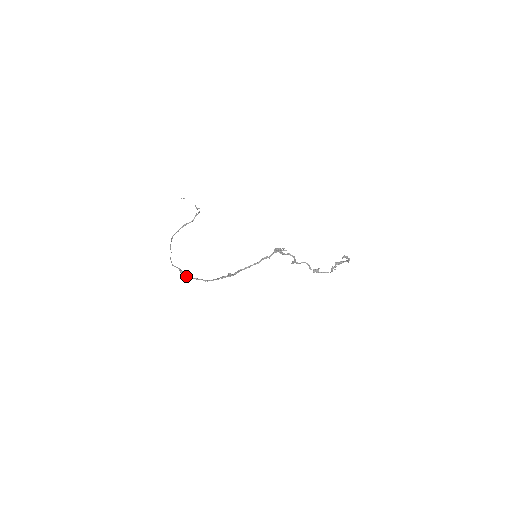
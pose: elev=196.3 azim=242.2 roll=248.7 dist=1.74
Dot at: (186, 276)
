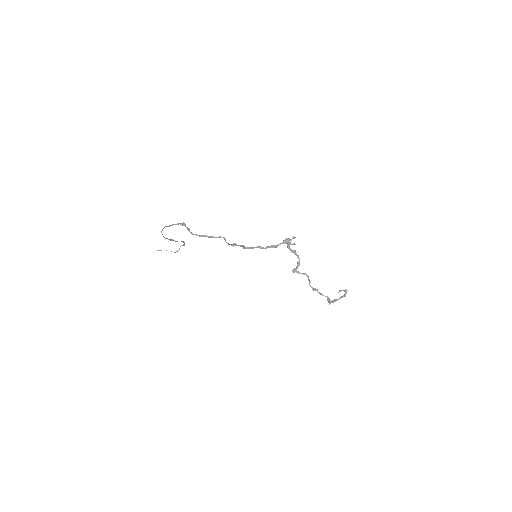
Dot at: occluded
